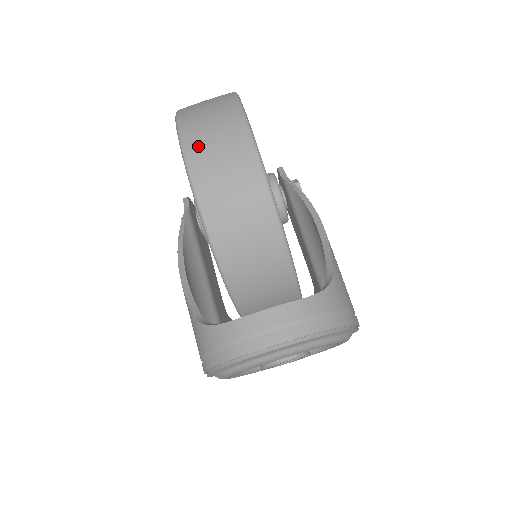
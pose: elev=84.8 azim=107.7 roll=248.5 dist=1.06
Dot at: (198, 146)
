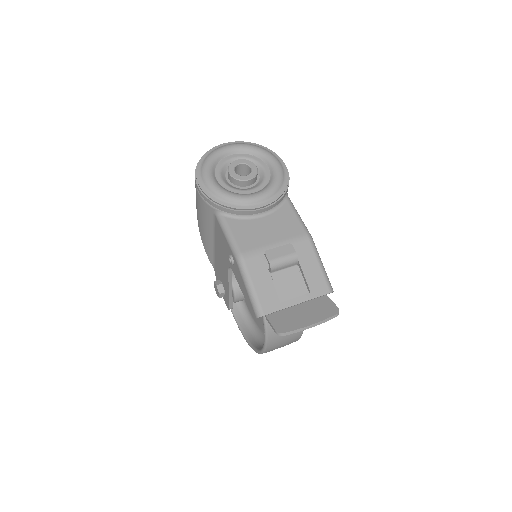
Dot at: occluded
